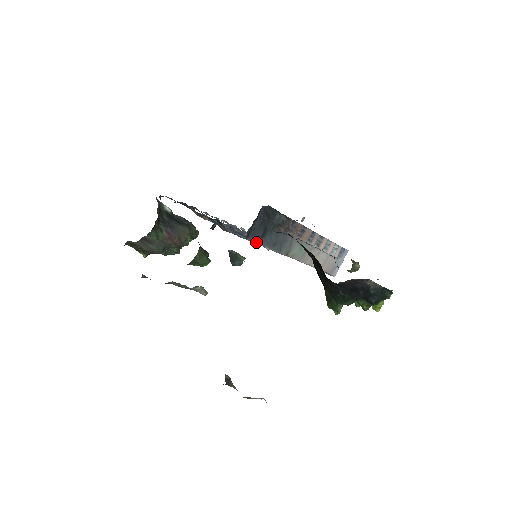
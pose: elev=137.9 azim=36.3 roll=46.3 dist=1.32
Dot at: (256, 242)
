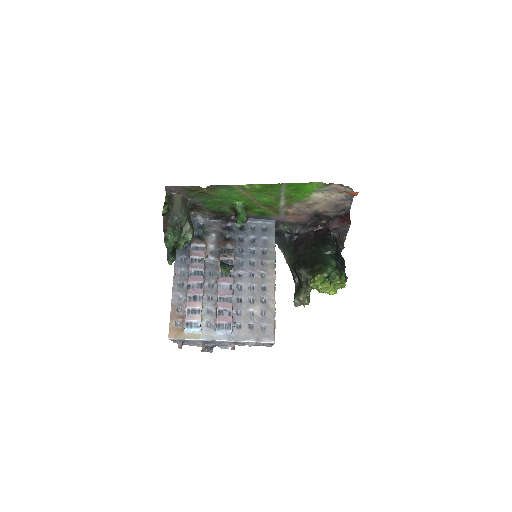
Dot at: occluded
